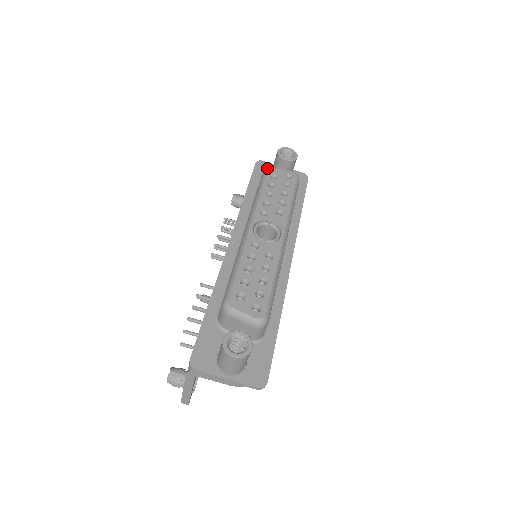
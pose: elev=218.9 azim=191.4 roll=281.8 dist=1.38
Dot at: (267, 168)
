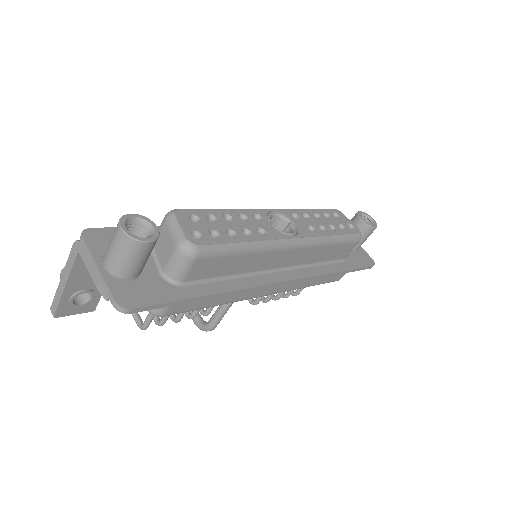
Dot at: occluded
